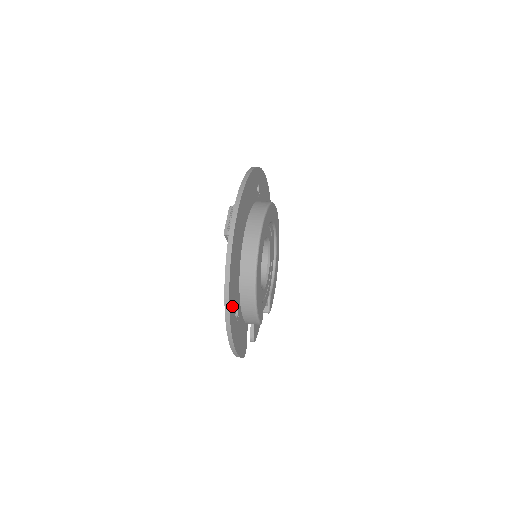
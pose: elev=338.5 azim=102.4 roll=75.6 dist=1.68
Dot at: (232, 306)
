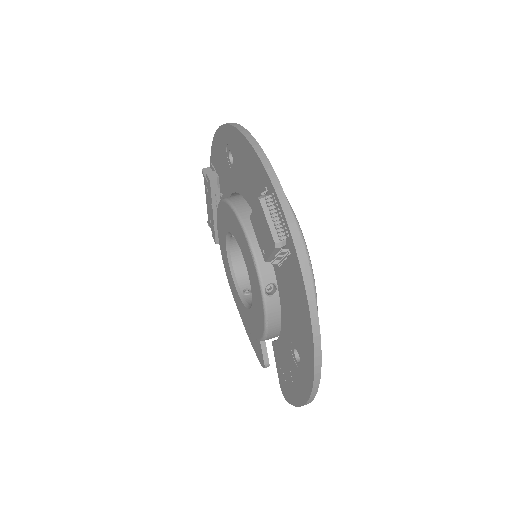
Dot at: occluded
